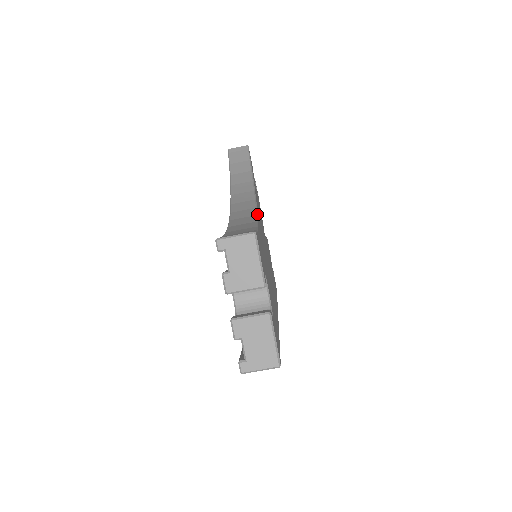
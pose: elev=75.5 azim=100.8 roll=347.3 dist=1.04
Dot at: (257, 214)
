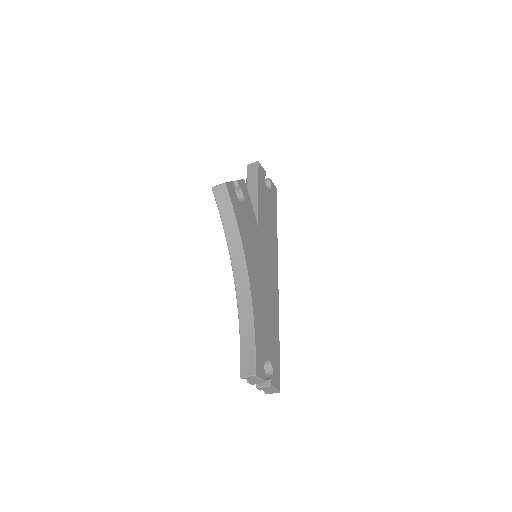
Dot at: (251, 297)
